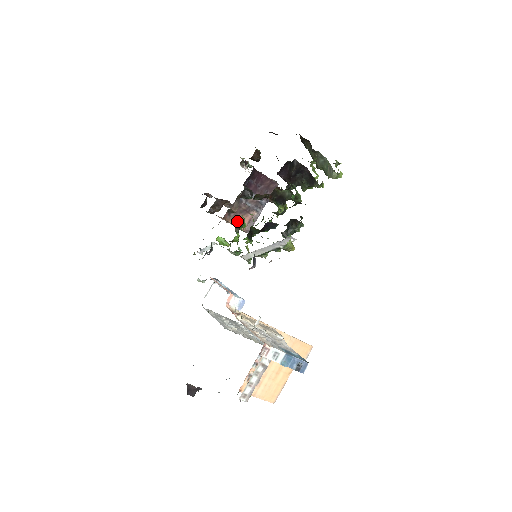
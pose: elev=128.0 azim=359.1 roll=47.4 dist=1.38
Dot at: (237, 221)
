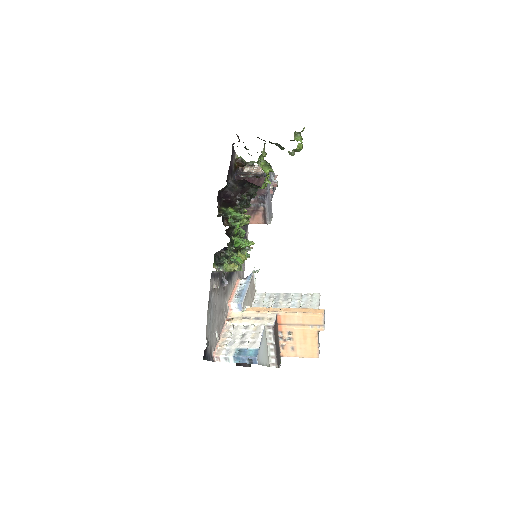
Dot at: (253, 221)
